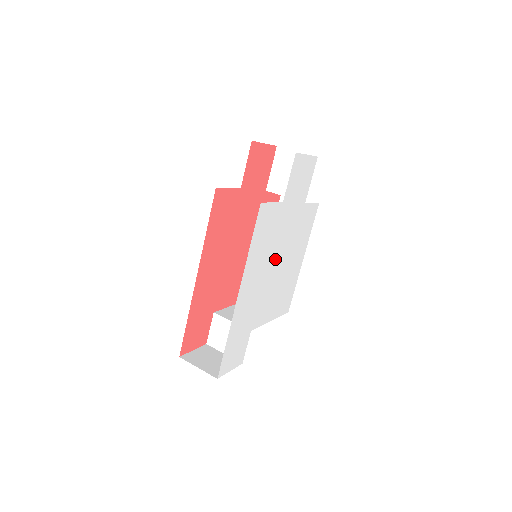
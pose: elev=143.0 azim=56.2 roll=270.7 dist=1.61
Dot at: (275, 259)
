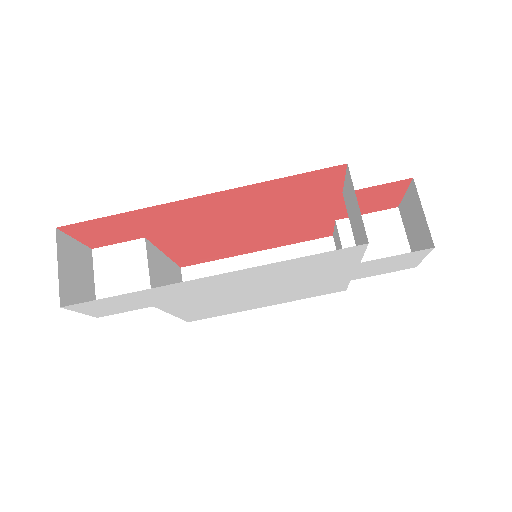
Dot at: (270, 286)
